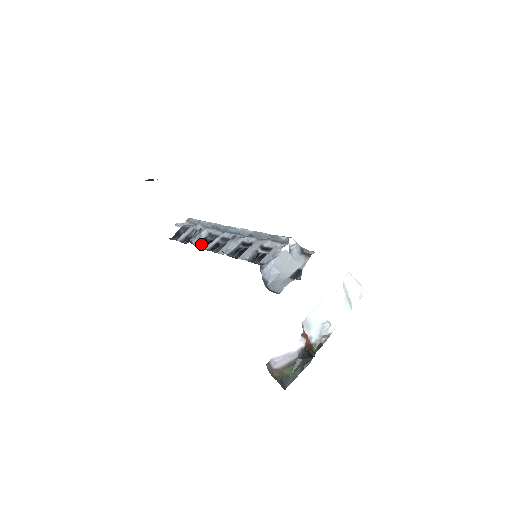
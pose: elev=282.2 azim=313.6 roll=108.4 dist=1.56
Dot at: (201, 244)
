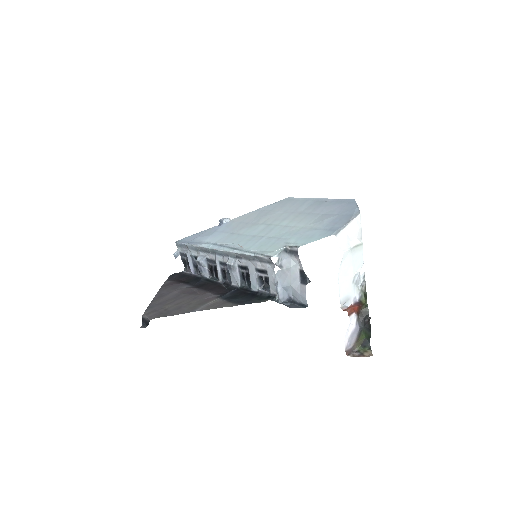
Dot at: (211, 273)
